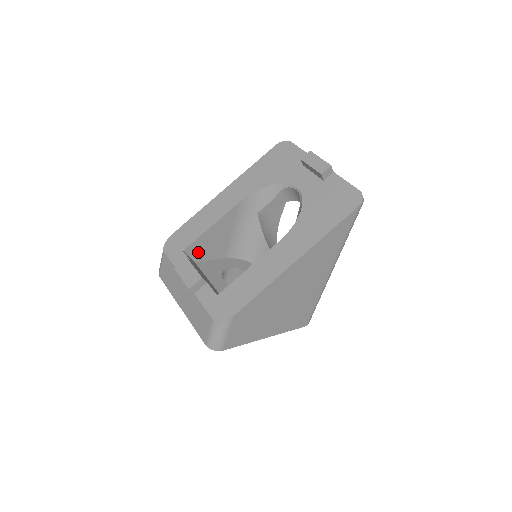
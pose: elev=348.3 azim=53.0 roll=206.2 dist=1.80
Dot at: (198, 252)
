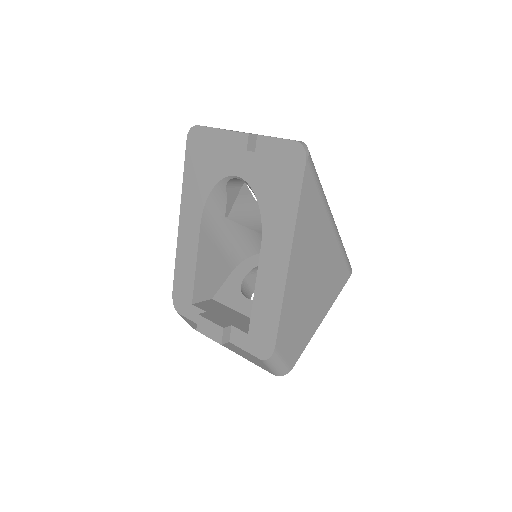
Dot at: (206, 291)
